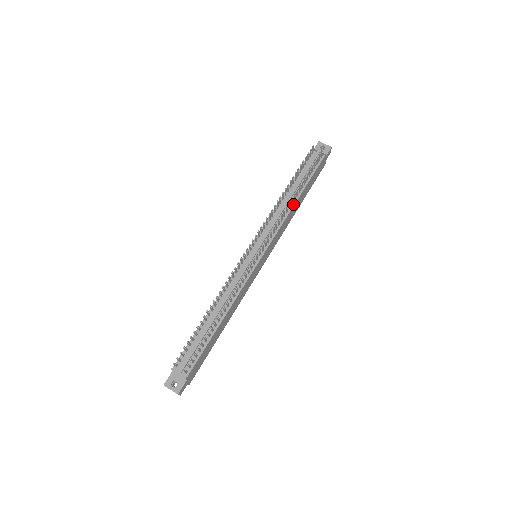
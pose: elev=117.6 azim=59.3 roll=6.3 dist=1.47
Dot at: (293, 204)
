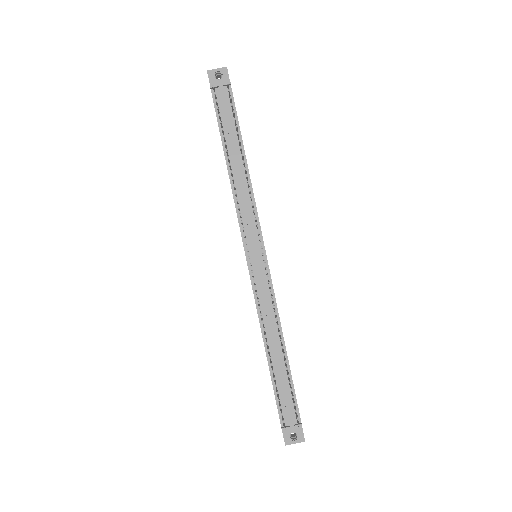
Dot at: (247, 172)
